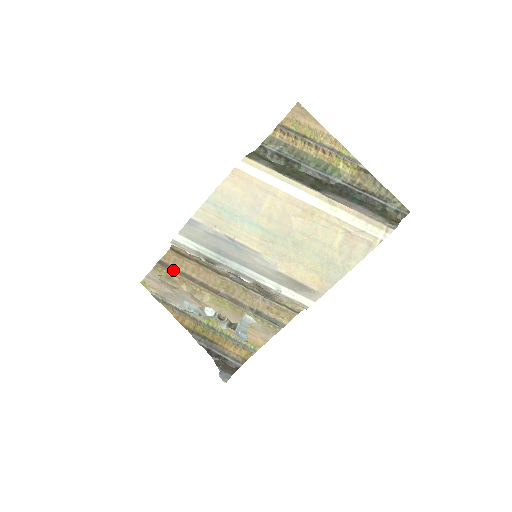
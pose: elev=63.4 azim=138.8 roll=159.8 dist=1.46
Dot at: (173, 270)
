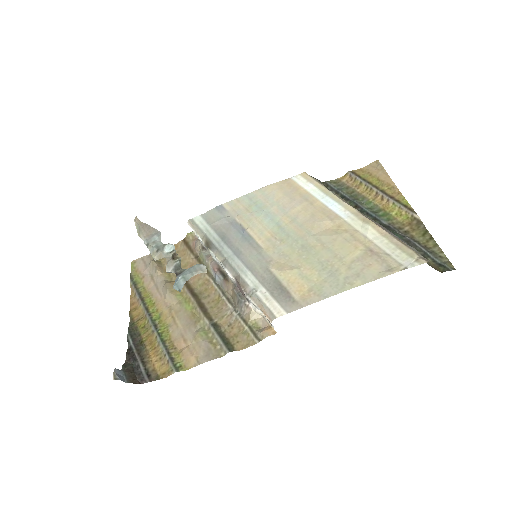
Dot at: occluded
